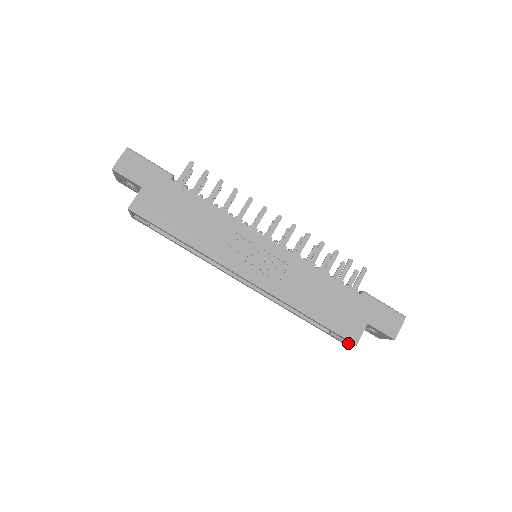
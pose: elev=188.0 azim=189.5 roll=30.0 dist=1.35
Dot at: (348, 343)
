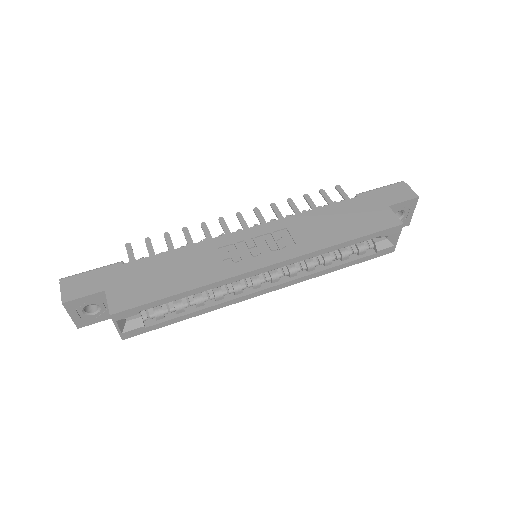
Dot at: (397, 238)
